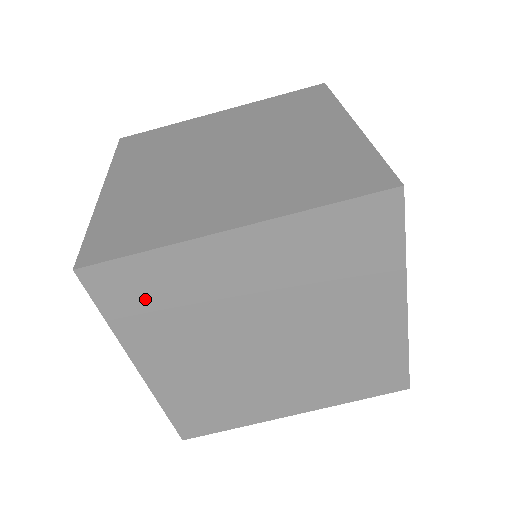
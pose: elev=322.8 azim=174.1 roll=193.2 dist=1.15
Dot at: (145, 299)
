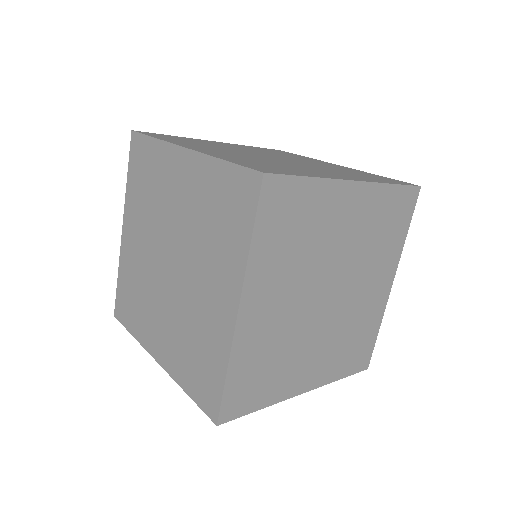
Dot at: (142, 173)
